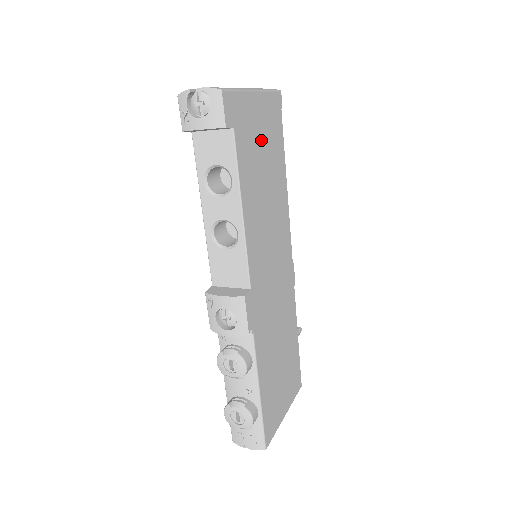
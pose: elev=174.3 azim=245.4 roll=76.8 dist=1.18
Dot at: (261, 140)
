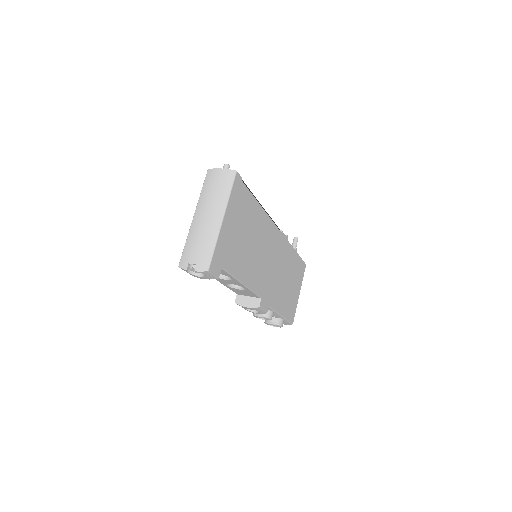
Dot at: (238, 231)
